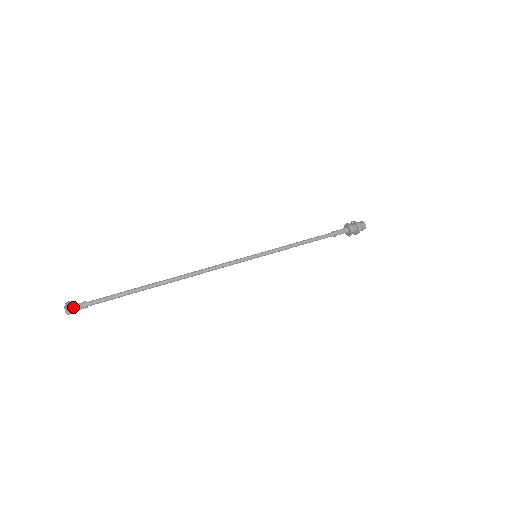
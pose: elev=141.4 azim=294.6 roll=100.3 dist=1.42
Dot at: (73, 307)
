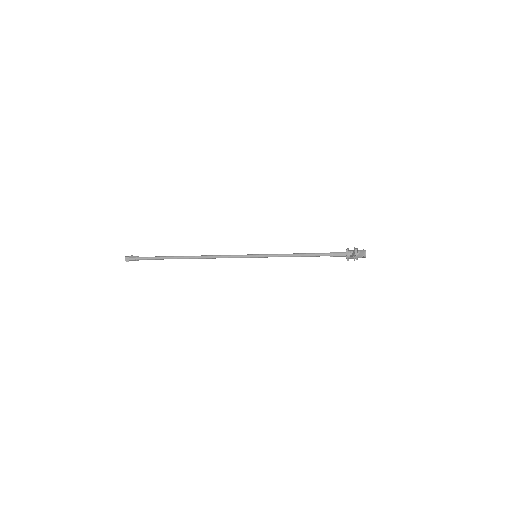
Dot at: (130, 257)
